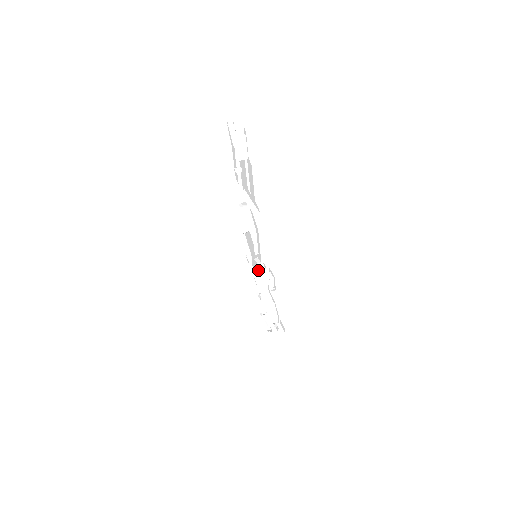
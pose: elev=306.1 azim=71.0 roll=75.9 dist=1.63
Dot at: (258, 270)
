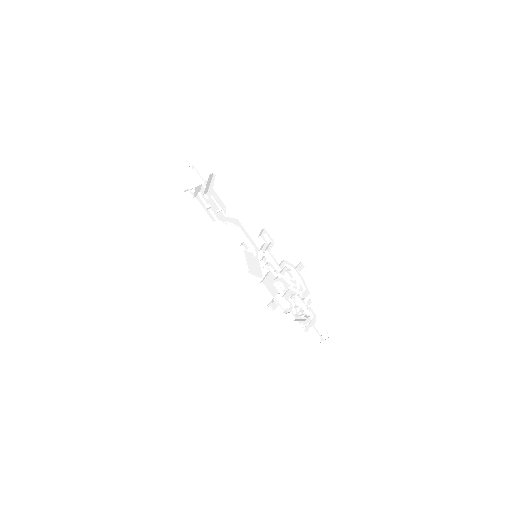
Dot at: (266, 269)
